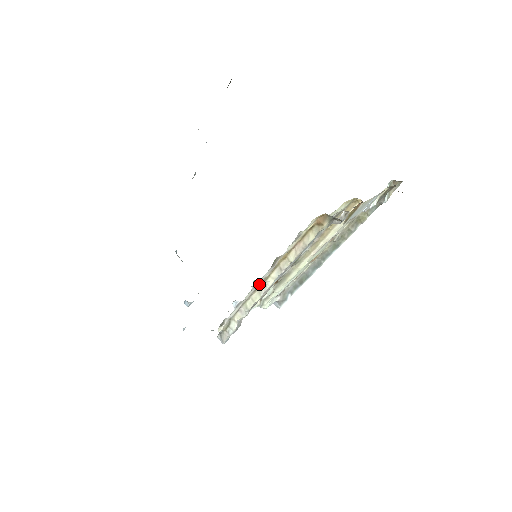
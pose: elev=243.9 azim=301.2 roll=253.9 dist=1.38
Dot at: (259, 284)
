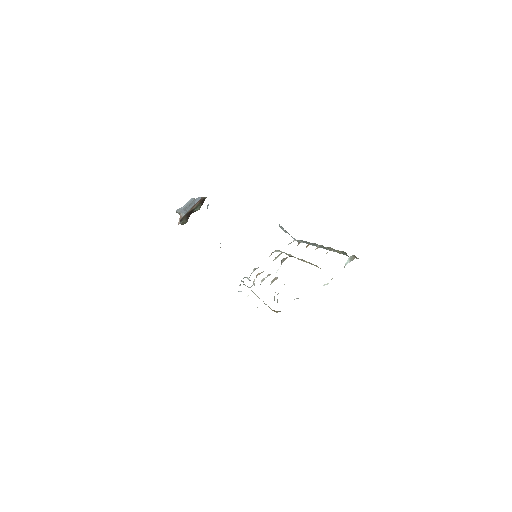
Dot at: occluded
